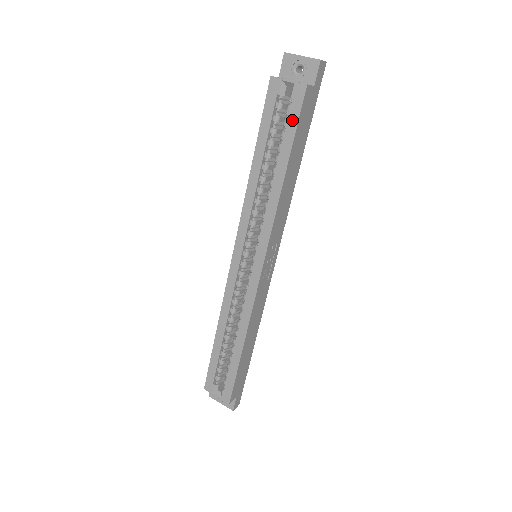
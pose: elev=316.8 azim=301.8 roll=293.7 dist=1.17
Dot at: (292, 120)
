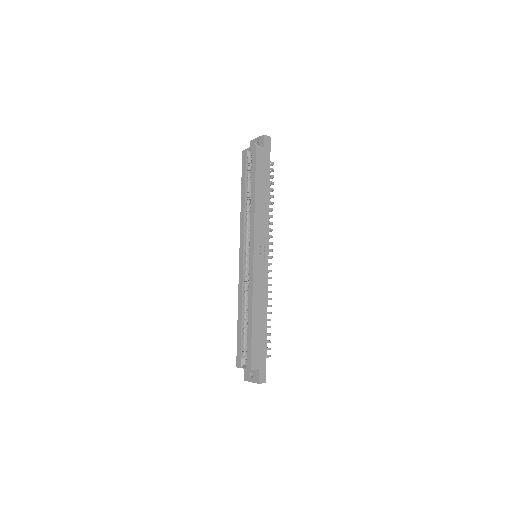
Dot at: (253, 164)
